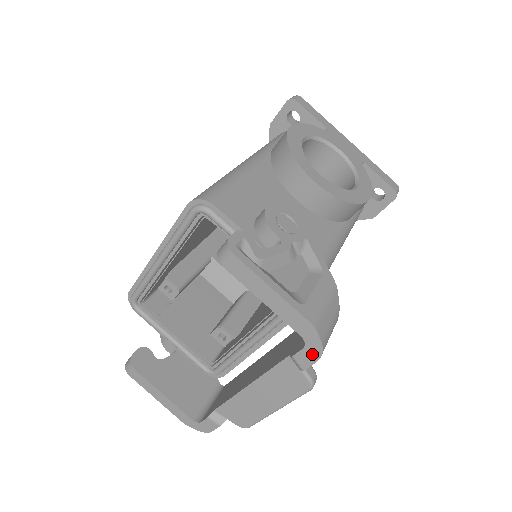
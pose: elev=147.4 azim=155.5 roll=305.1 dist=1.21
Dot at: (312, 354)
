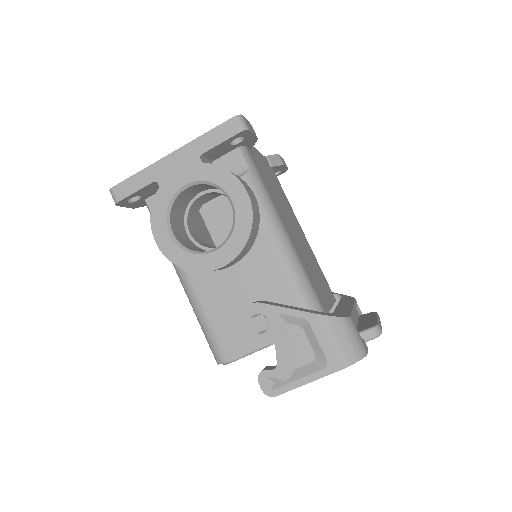
Dot at: occluded
